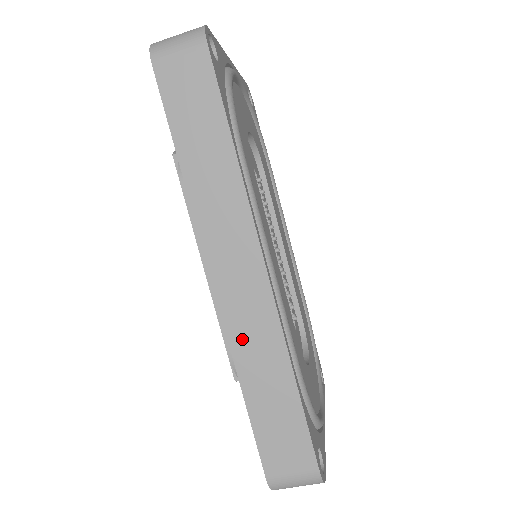
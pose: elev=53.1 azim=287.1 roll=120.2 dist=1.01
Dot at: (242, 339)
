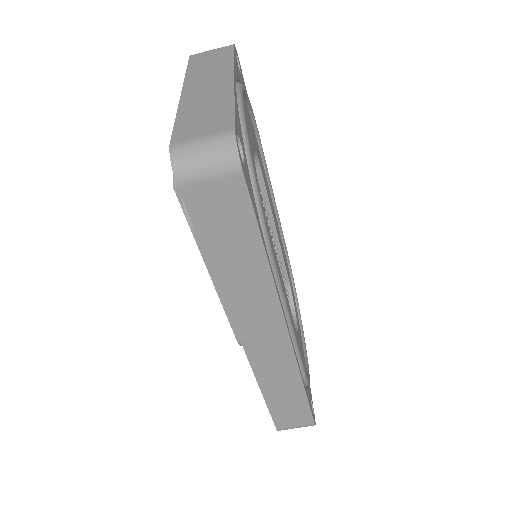
Dot at: (265, 370)
